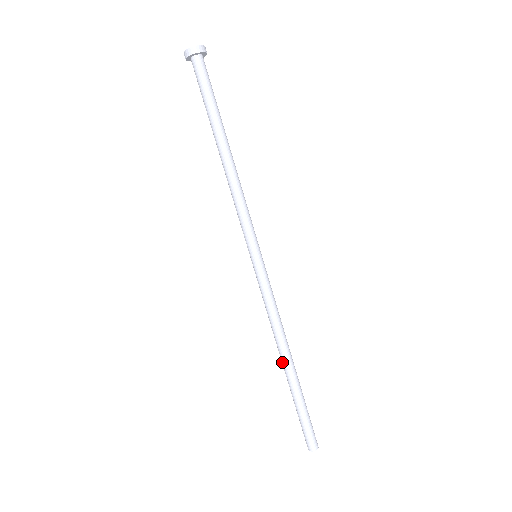
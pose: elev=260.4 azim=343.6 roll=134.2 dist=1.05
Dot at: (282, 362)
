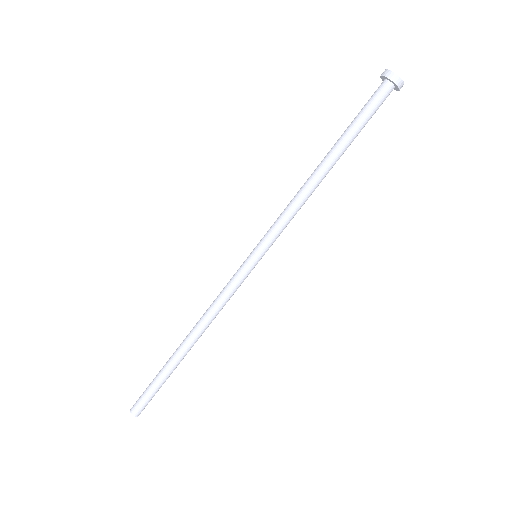
Dot at: (187, 343)
